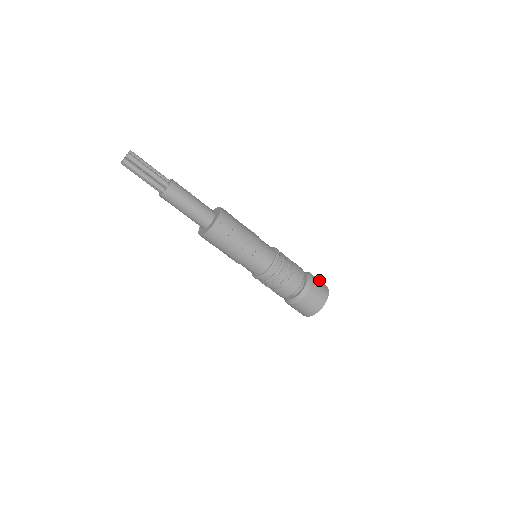
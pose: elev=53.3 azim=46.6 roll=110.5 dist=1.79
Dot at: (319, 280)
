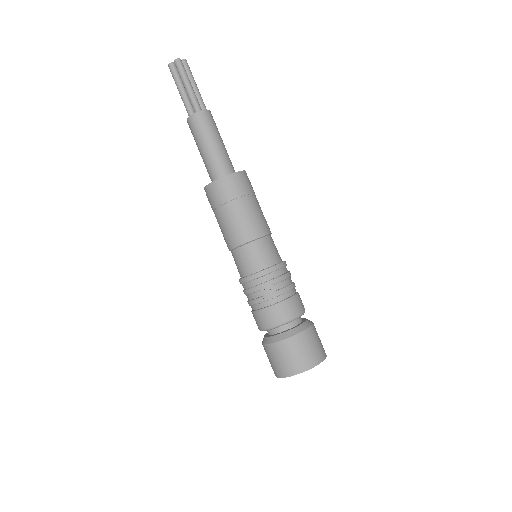
Dot at: occluded
